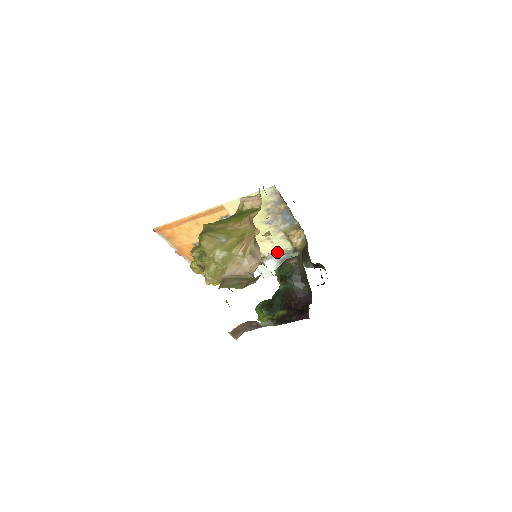
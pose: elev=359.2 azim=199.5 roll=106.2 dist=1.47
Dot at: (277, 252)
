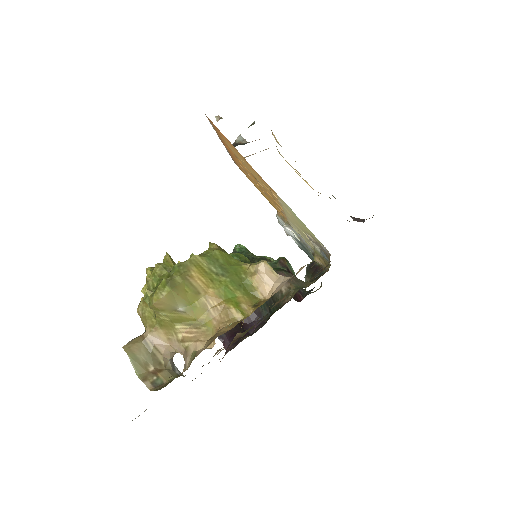
Dot at: occluded
